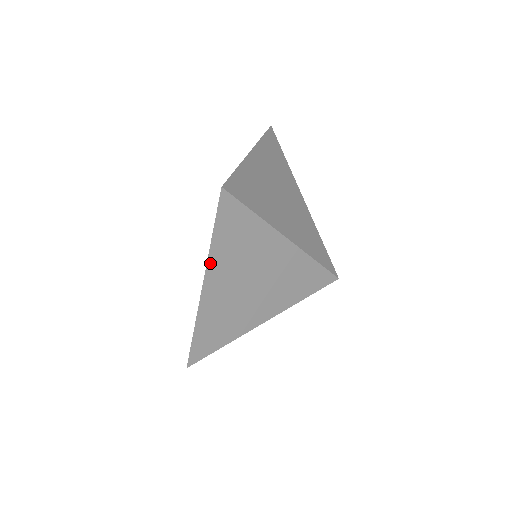
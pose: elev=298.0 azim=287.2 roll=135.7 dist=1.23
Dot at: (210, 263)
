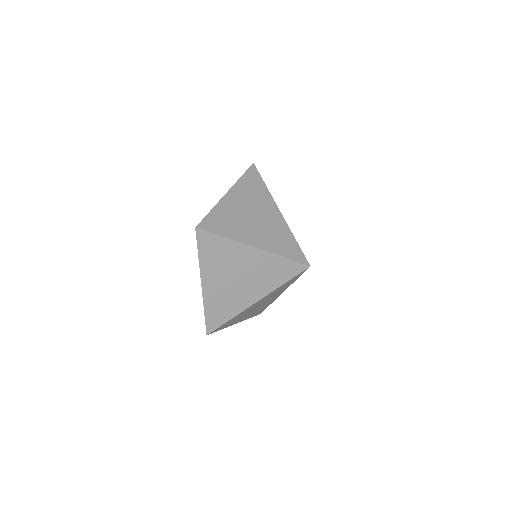
Dot at: (235, 187)
